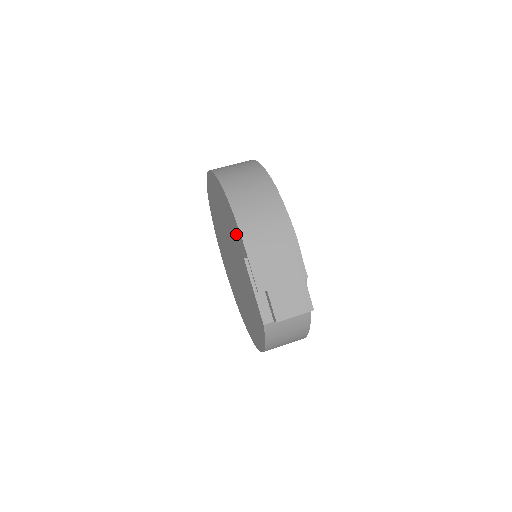
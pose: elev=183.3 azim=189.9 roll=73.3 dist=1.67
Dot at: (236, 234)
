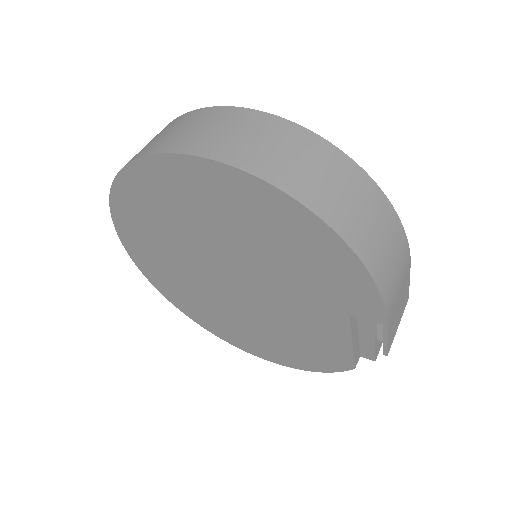
Dot at: (343, 289)
